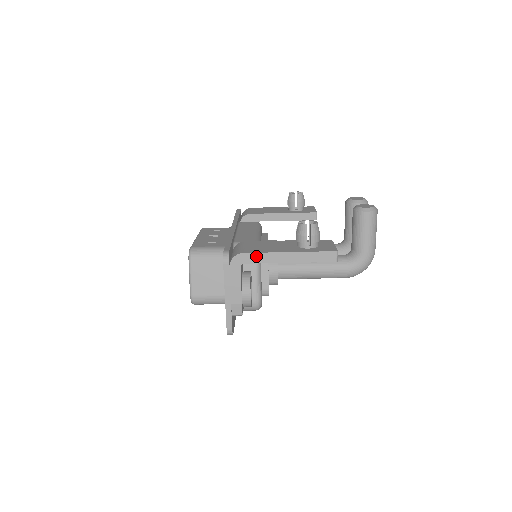
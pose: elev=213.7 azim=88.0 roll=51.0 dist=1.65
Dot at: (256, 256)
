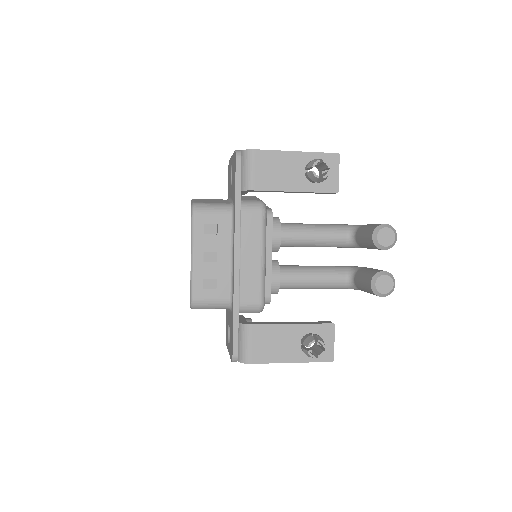
Dot at: (262, 363)
